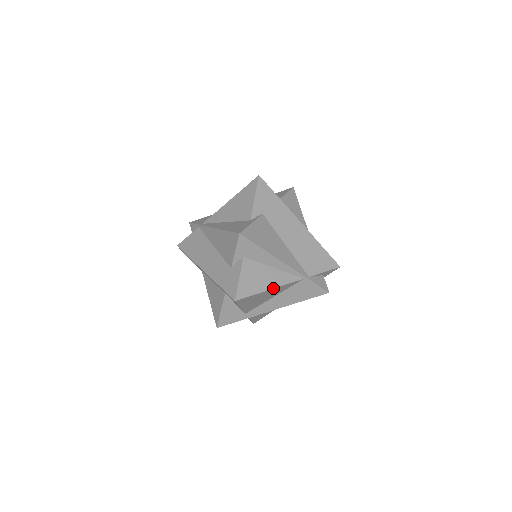
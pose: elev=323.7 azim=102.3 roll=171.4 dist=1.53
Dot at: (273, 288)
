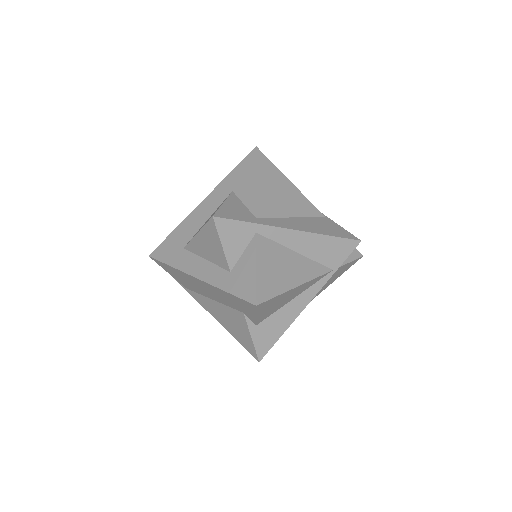
Dot at: (293, 185)
